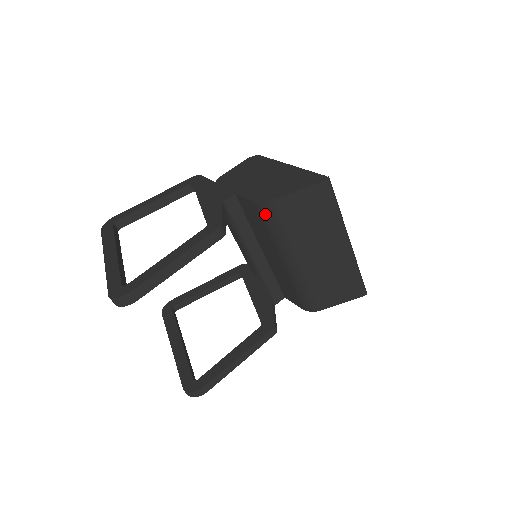
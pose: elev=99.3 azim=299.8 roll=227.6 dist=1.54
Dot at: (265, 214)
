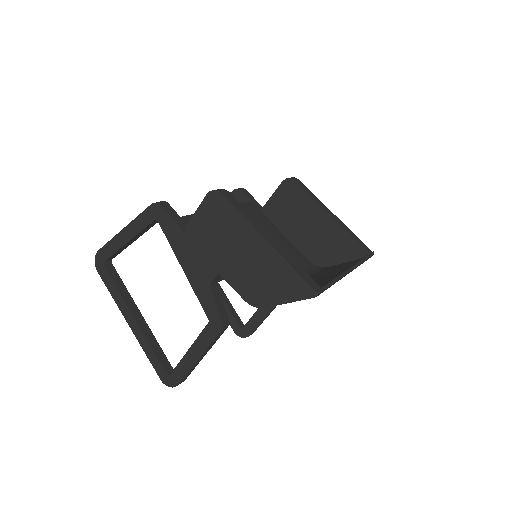
Dot at: occluded
